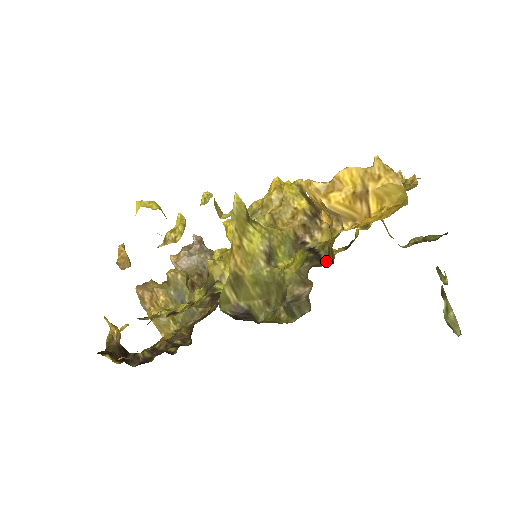
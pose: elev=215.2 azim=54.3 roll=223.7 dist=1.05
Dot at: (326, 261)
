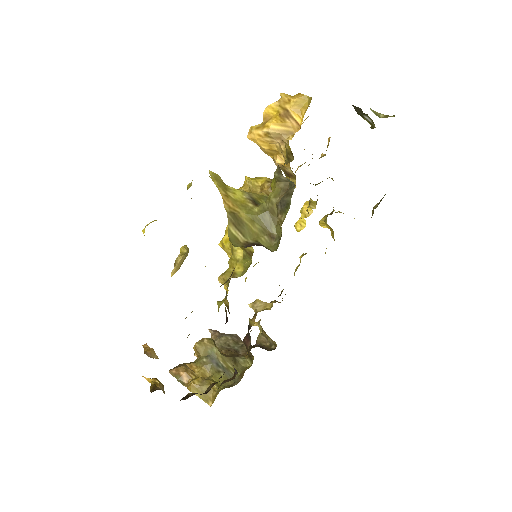
Dot at: (289, 162)
